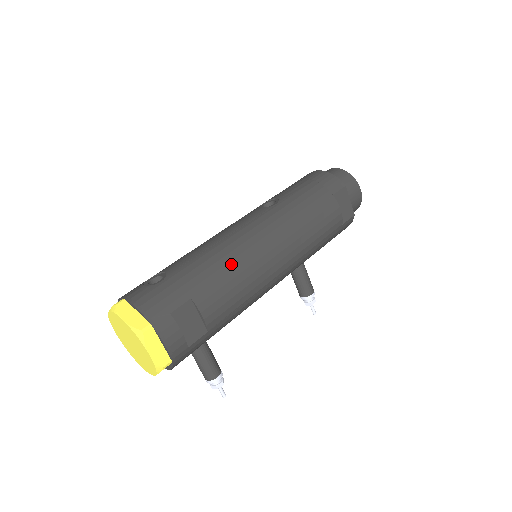
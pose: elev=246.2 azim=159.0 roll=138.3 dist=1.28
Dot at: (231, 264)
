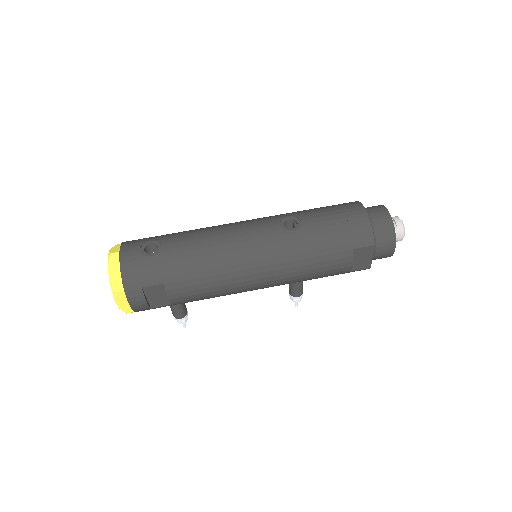
Dot at: (212, 271)
